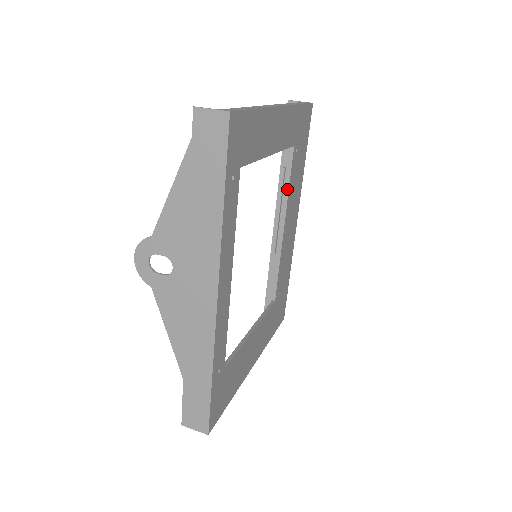
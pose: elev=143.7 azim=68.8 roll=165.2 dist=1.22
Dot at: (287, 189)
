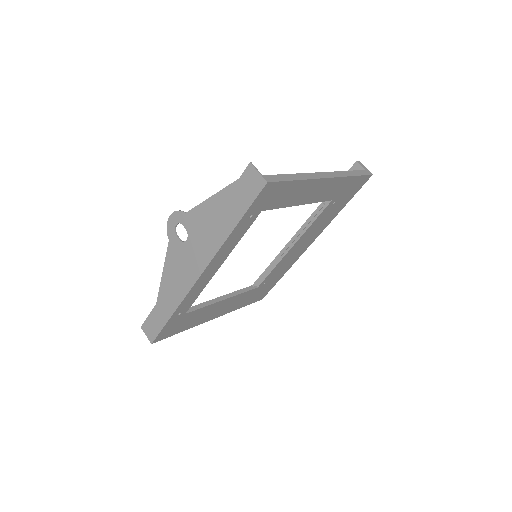
Dot at: (310, 224)
